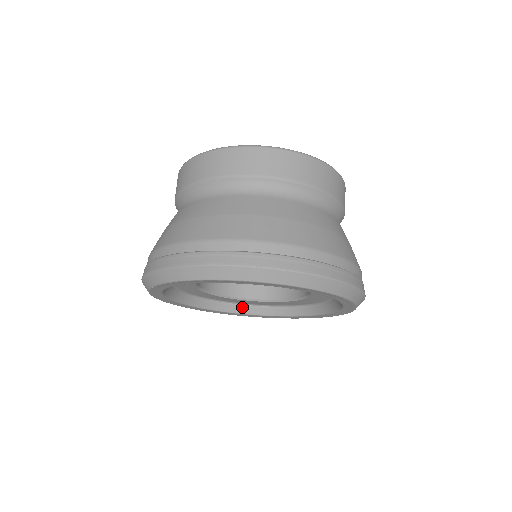
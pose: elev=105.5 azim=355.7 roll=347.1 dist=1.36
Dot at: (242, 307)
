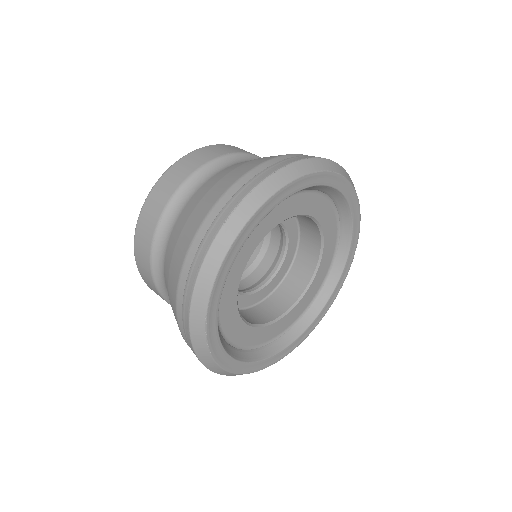
Dot at: (312, 309)
